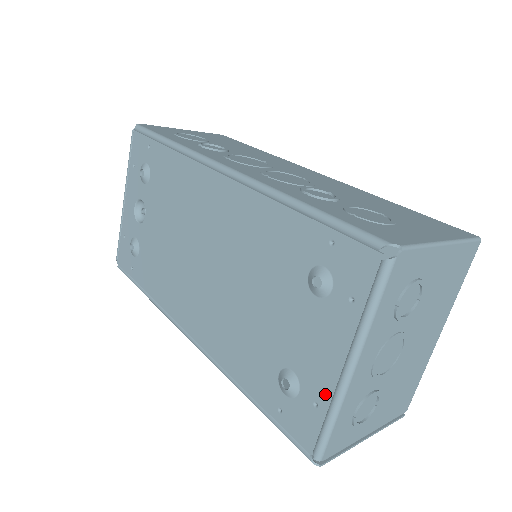
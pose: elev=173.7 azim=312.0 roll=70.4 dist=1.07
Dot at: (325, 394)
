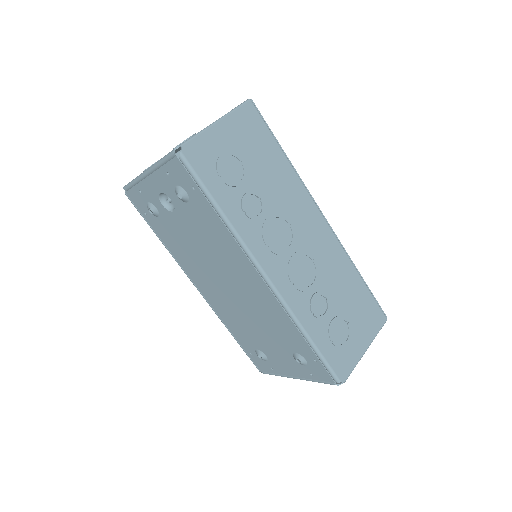
Dot at: (279, 372)
